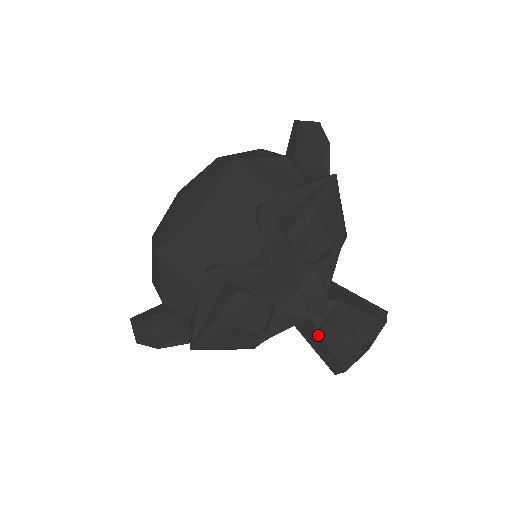
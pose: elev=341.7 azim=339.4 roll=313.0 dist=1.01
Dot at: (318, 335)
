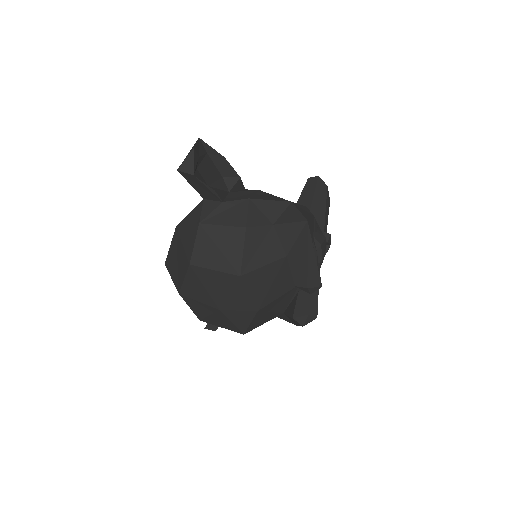
Dot at: occluded
